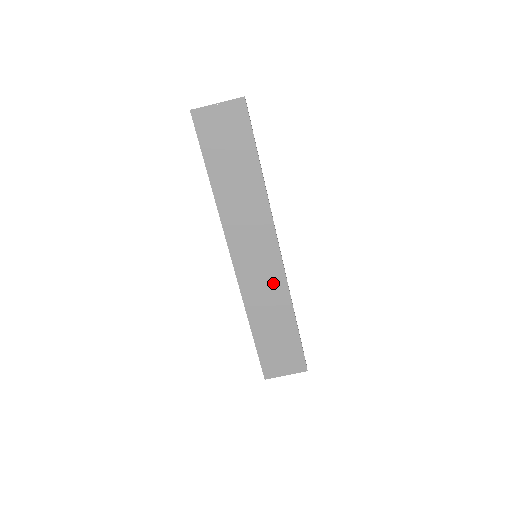
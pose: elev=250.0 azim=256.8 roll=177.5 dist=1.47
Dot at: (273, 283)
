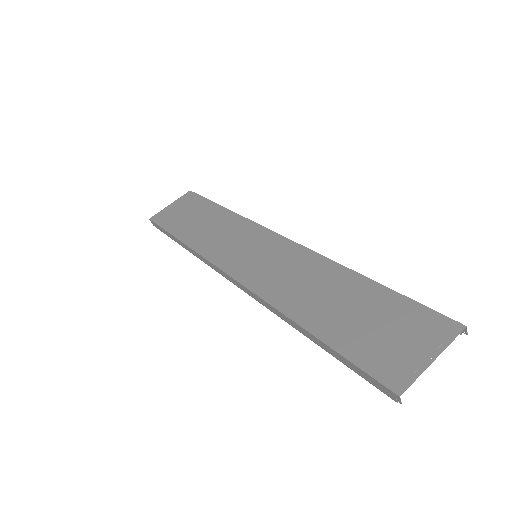
Dot at: (294, 262)
